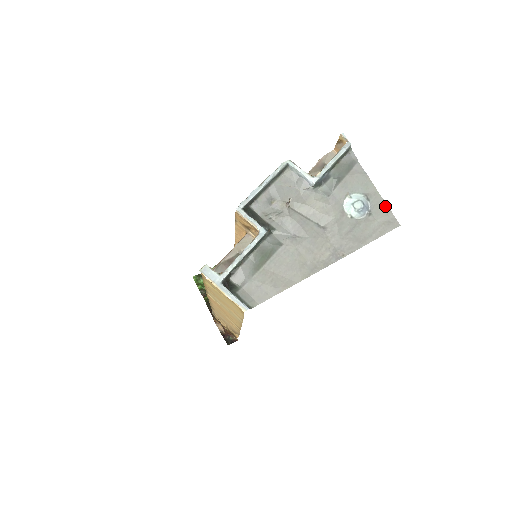
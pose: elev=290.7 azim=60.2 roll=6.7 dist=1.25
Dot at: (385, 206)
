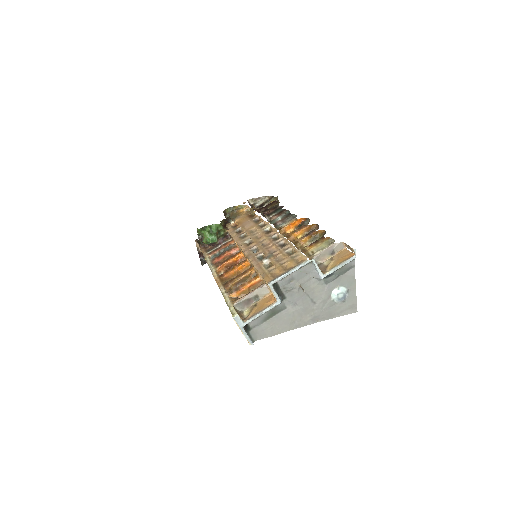
Dot at: (355, 299)
